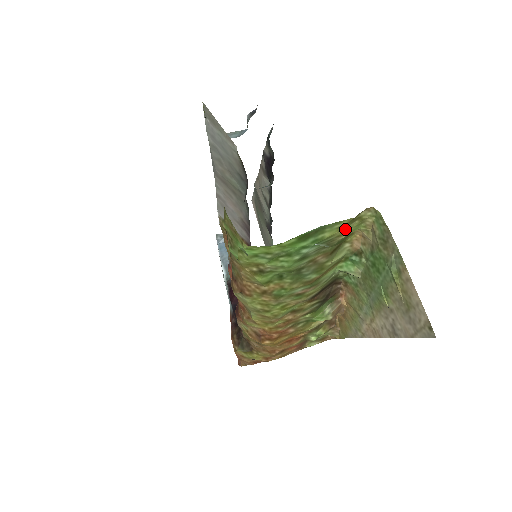
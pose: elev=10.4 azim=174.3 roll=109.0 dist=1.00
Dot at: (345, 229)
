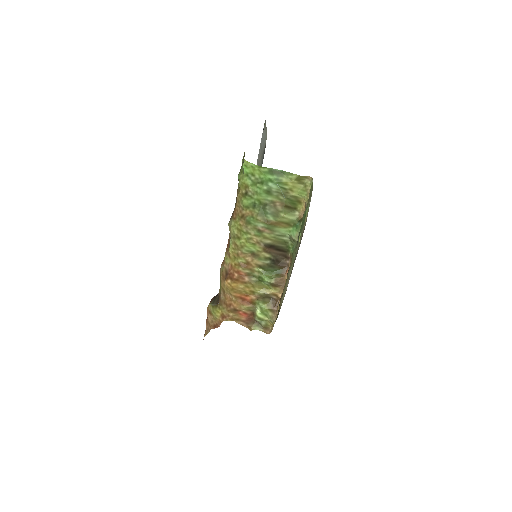
Dot at: (295, 185)
